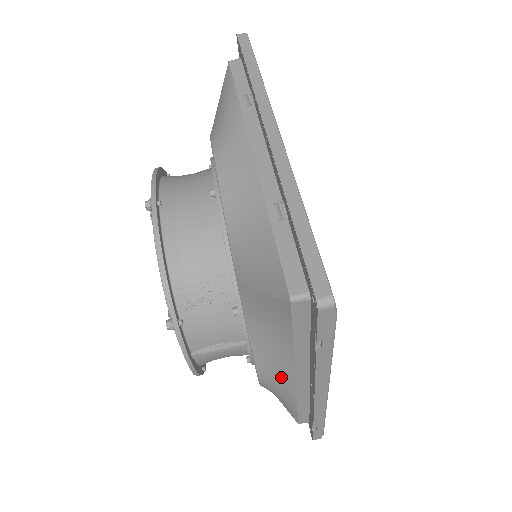
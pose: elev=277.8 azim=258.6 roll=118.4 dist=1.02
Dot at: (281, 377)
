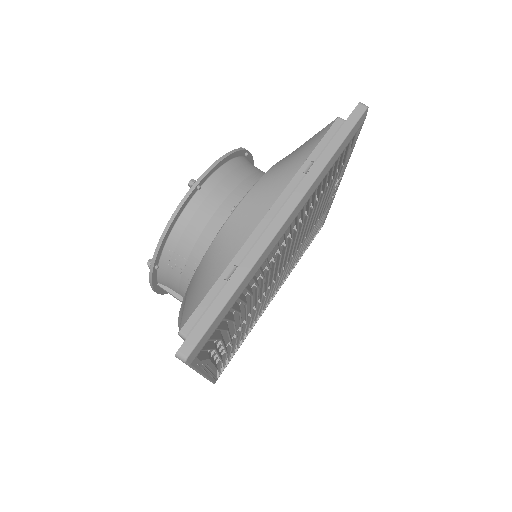
Dot at: occluded
